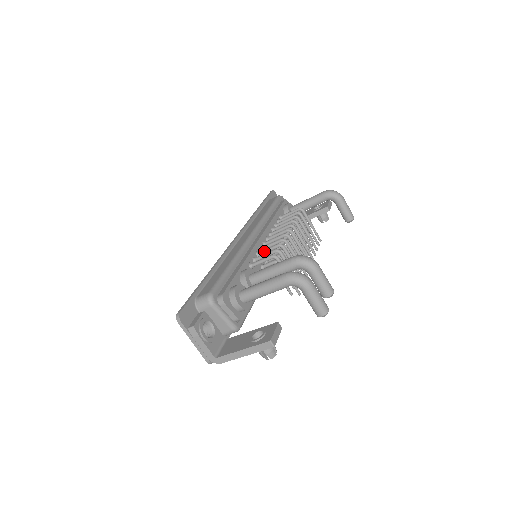
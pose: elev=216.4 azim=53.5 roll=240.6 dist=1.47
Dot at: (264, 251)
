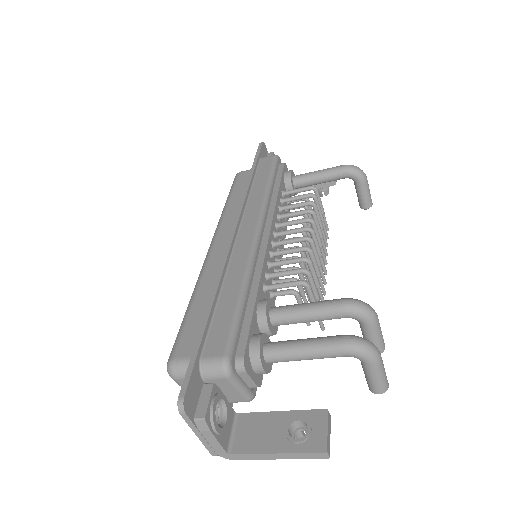
Dot at: (280, 263)
